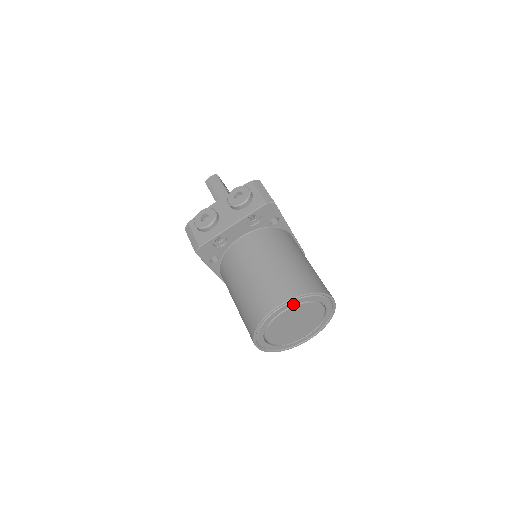
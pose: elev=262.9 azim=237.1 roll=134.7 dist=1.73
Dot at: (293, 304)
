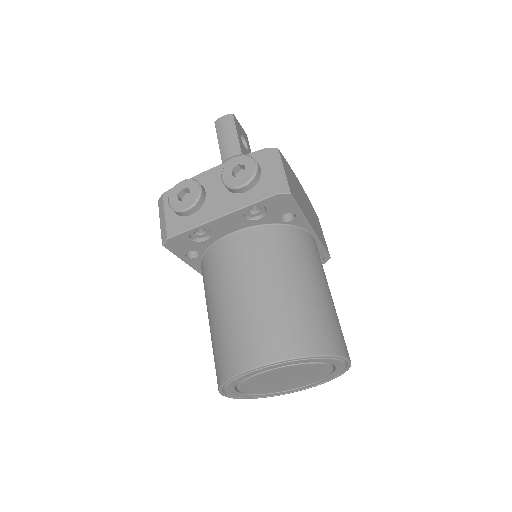
Dot at: (282, 365)
